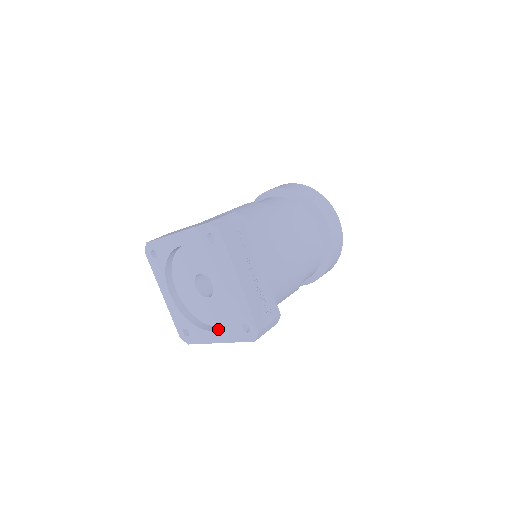
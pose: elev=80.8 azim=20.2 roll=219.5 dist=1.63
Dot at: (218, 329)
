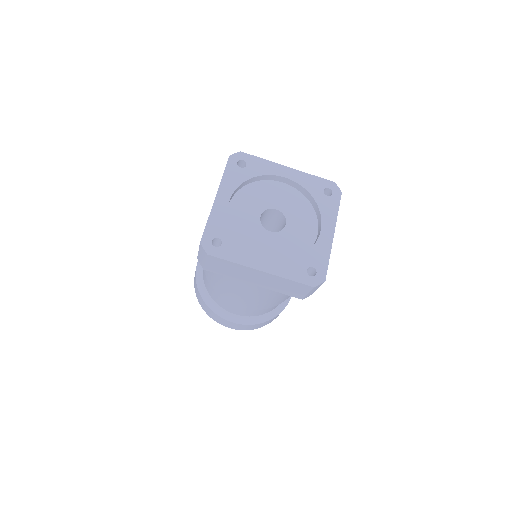
Dot at: (269, 259)
